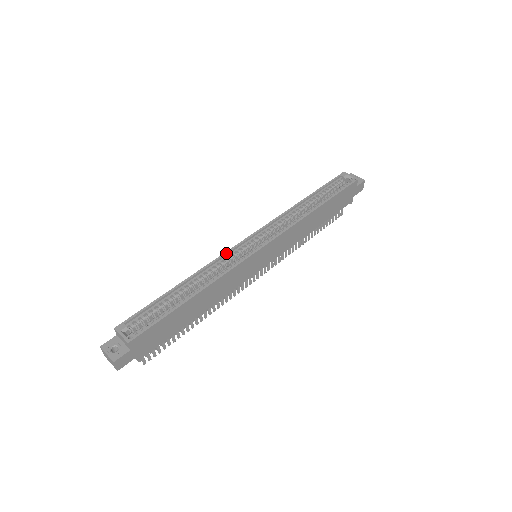
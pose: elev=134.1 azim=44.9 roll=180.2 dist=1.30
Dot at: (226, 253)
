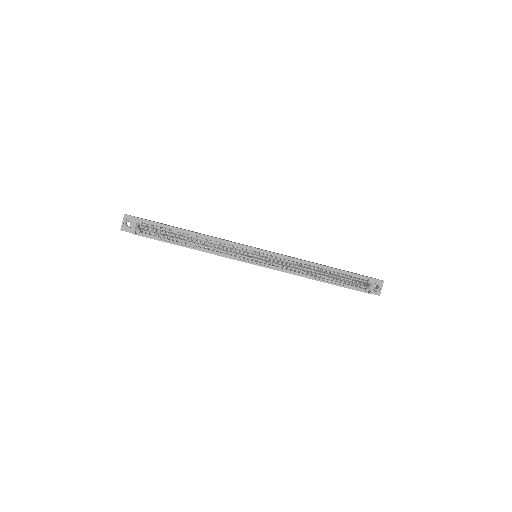
Dot at: (235, 244)
